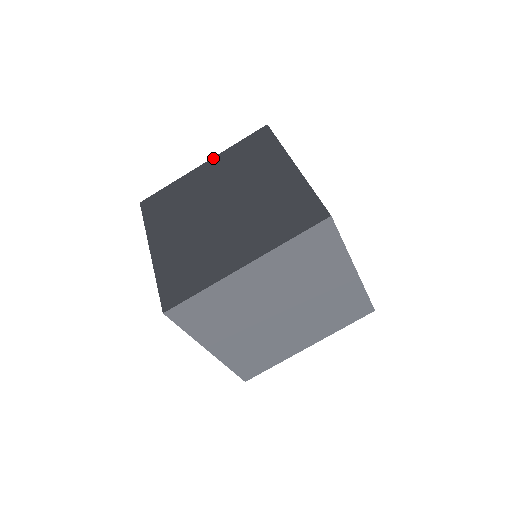
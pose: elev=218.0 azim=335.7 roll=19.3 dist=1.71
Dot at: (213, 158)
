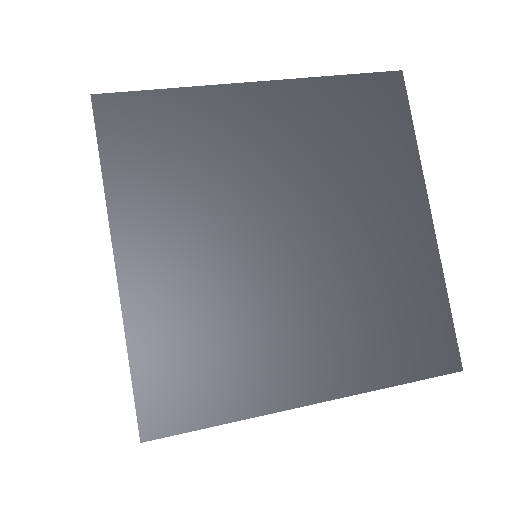
Dot at: (283, 82)
